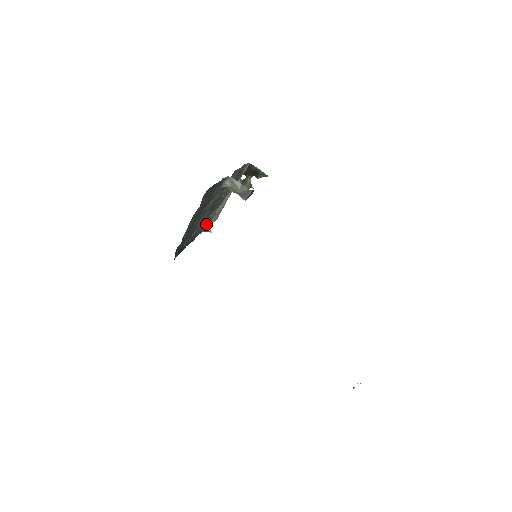
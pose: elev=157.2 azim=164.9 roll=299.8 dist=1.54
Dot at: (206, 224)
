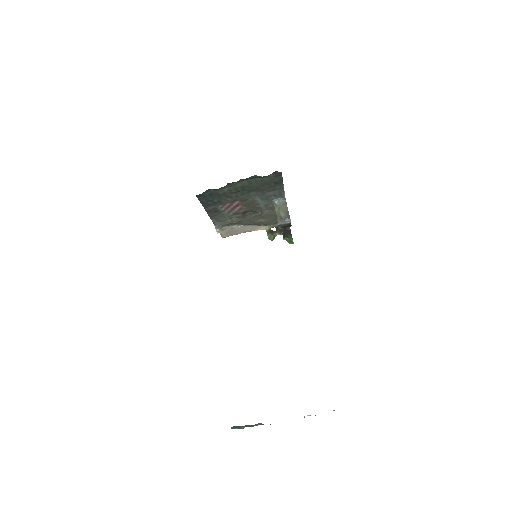
Dot at: (225, 220)
